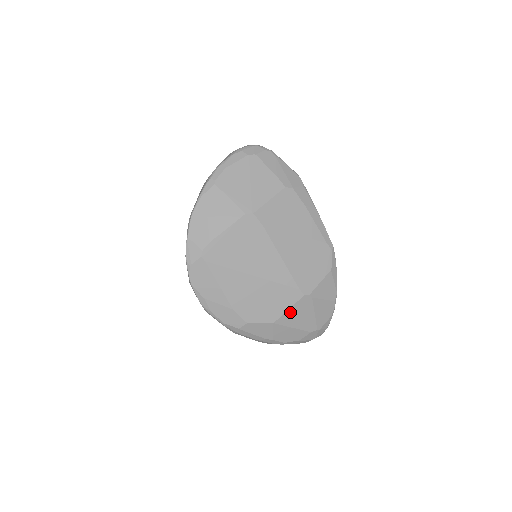
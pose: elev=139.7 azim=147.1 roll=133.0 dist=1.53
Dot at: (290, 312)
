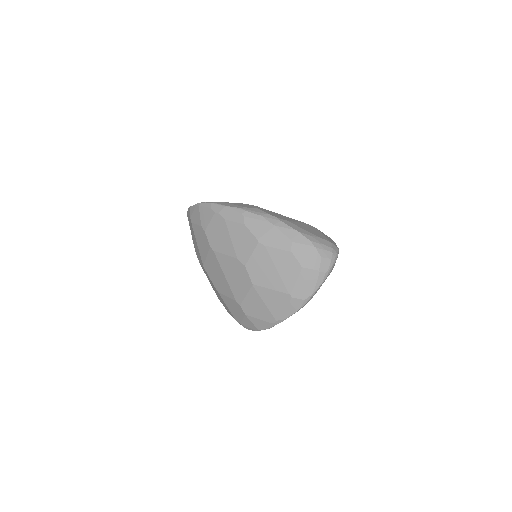
Dot at: occluded
